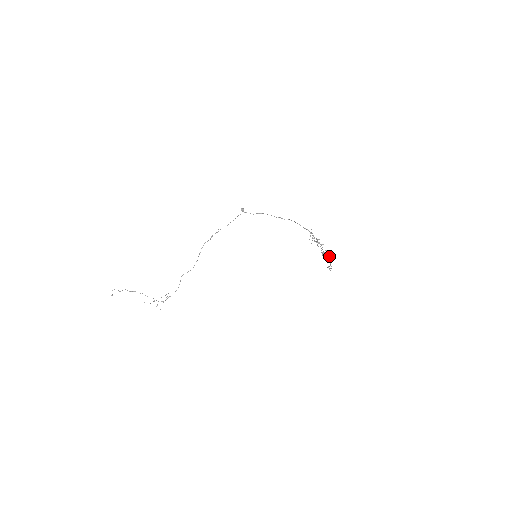
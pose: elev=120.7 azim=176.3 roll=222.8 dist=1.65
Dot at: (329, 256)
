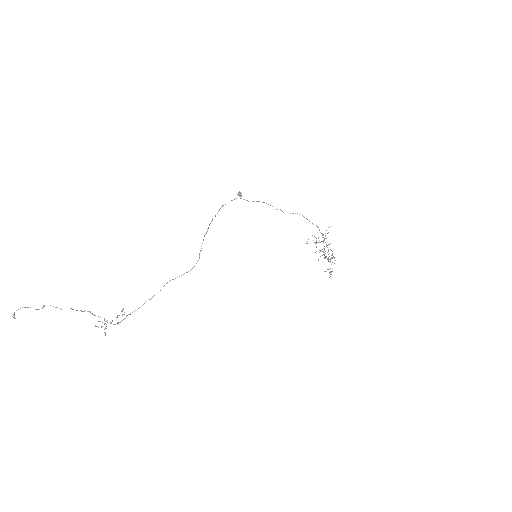
Dot at: (328, 258)
